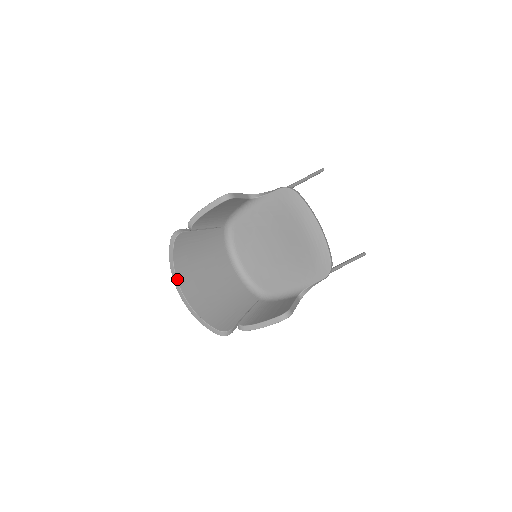
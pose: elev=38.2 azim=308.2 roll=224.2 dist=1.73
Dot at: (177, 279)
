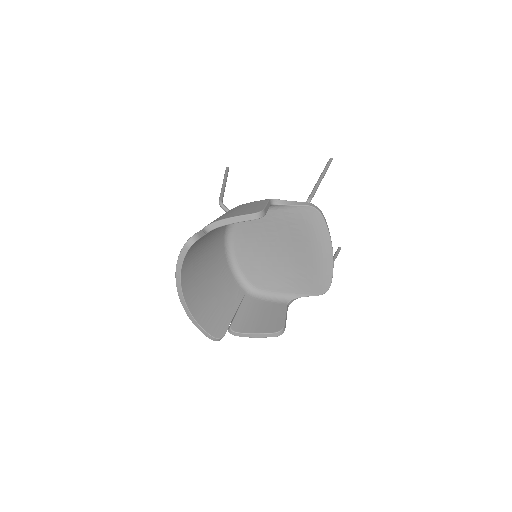
Dot at: (181, 283)
